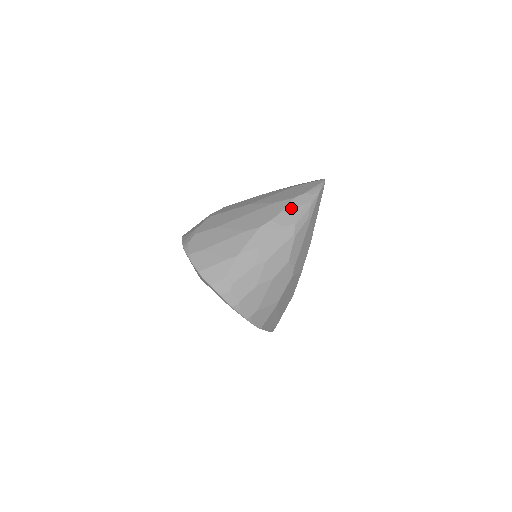
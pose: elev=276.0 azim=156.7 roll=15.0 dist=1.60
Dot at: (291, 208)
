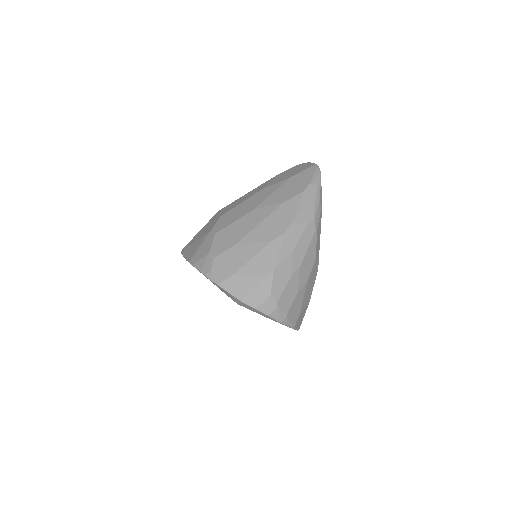
Dot at: (304, 204)
